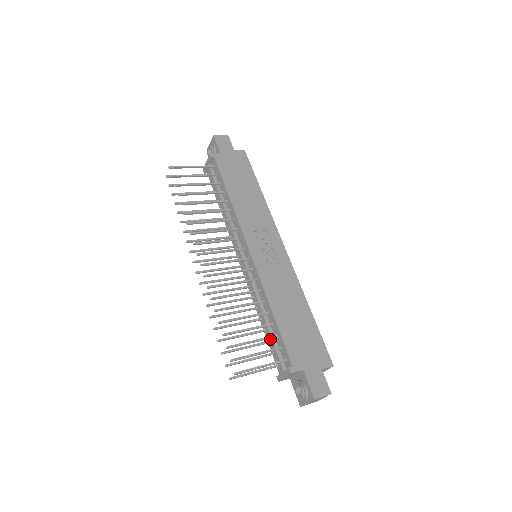
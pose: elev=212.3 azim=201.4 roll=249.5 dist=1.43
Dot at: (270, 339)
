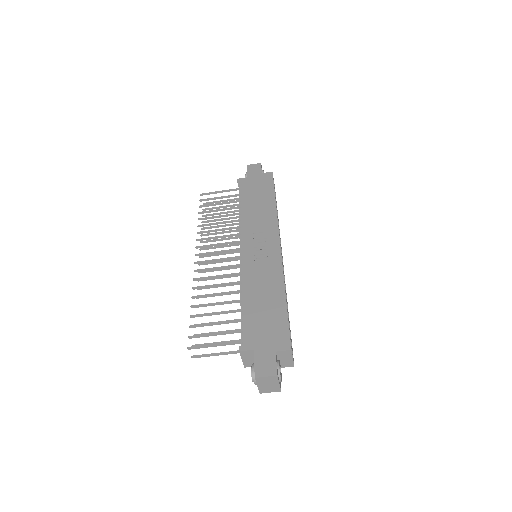
Dot at: (241, 325)
